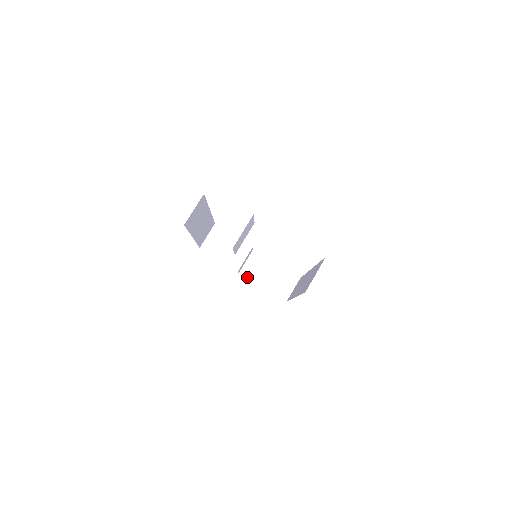
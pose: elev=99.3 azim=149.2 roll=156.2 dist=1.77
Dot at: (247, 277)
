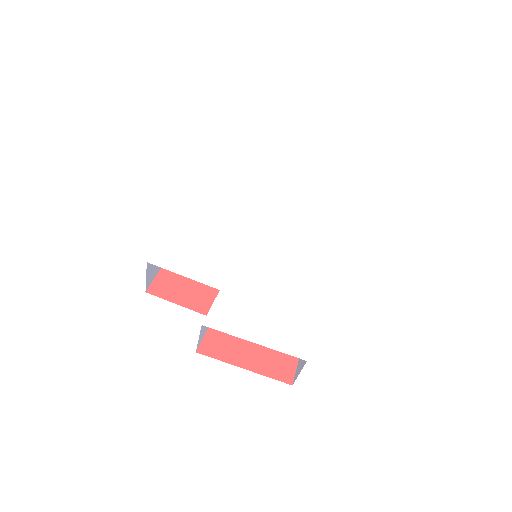
Dot at: occluded
